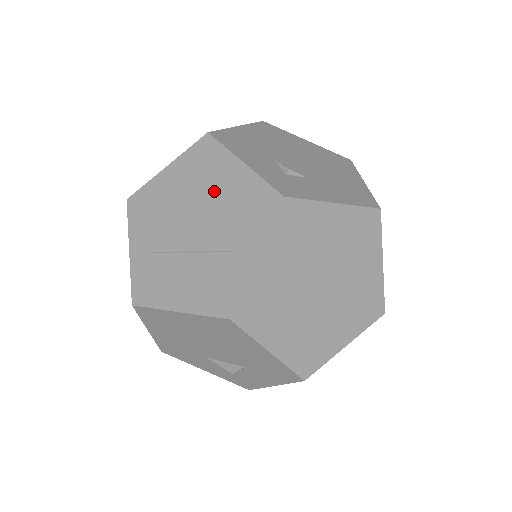
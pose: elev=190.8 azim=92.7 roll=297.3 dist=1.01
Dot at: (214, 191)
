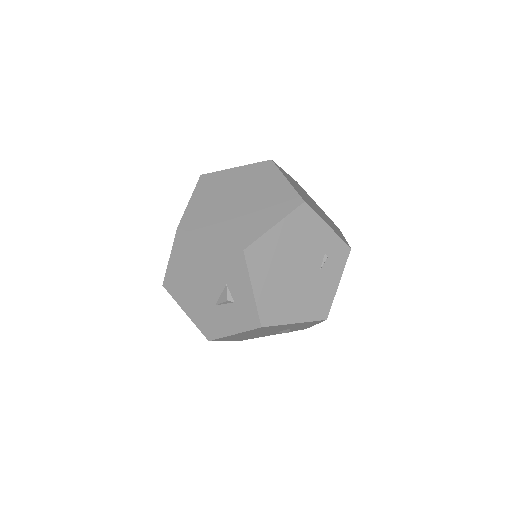
Dot at: occluded
